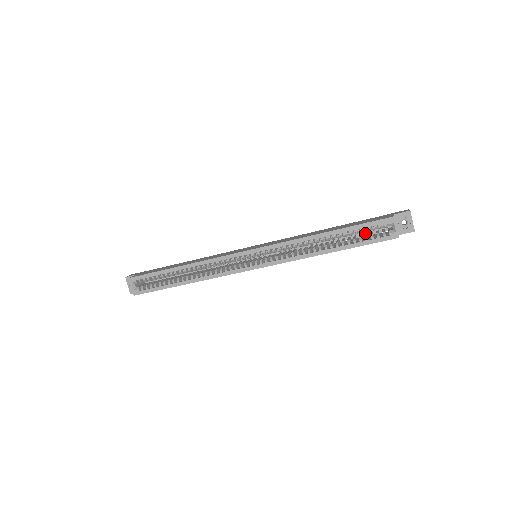
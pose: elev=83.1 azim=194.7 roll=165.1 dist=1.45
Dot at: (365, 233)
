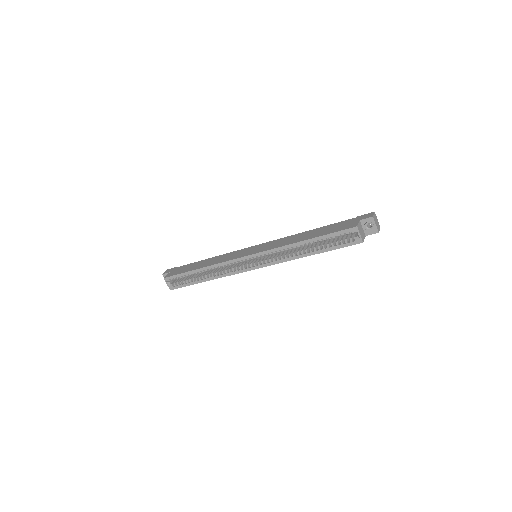
Dot at: occluded
